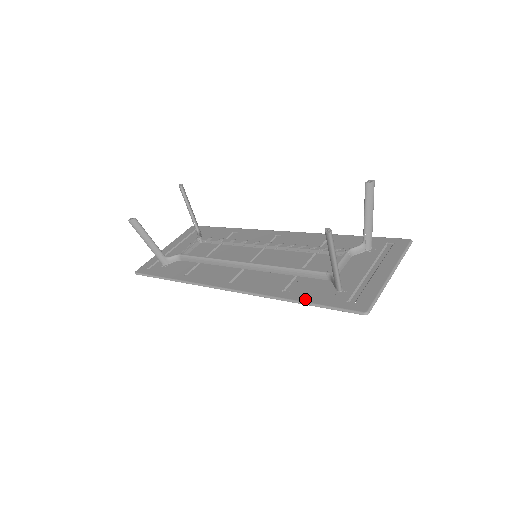
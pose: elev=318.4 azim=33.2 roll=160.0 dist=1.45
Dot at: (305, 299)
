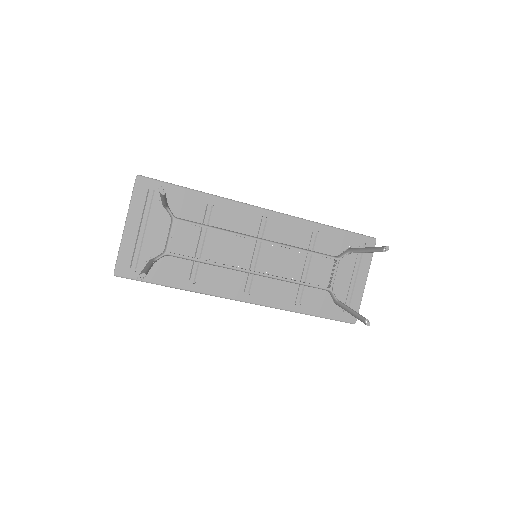
Dot at: (314, 313)
